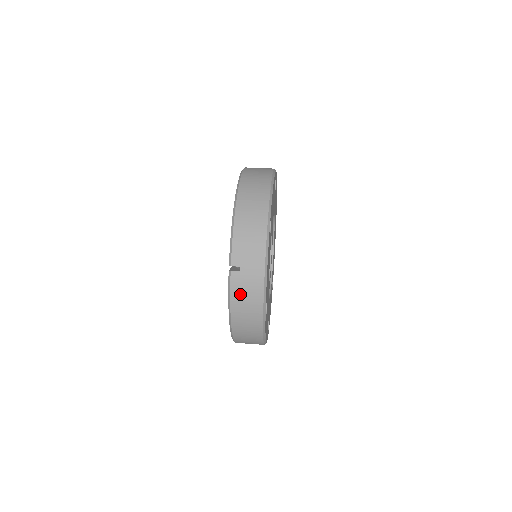
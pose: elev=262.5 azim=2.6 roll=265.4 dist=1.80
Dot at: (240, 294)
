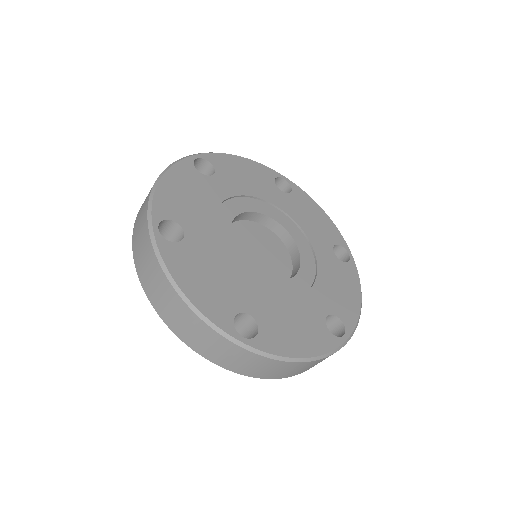
Dot at: (138, 219)
